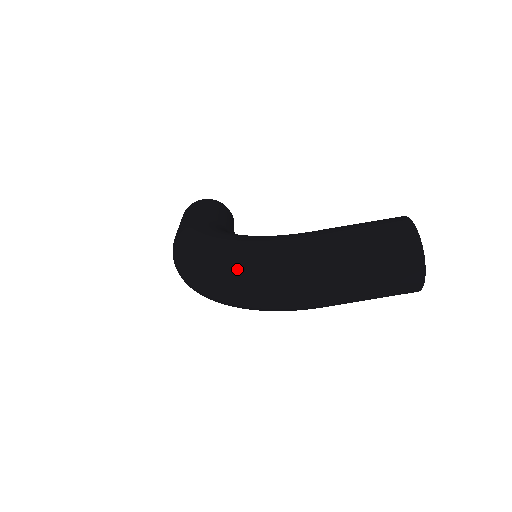
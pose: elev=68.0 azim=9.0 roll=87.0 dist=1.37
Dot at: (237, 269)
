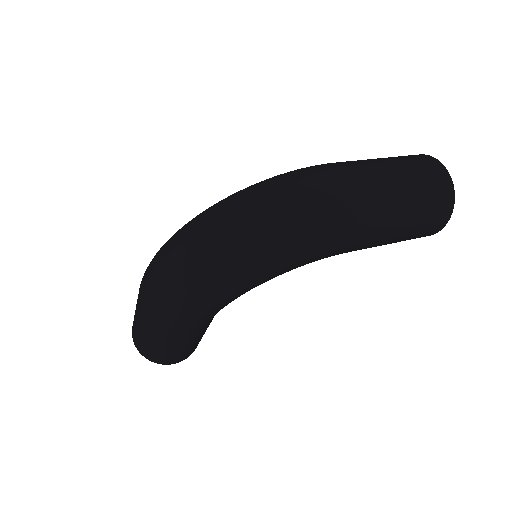
Dot at: (254, 190)
